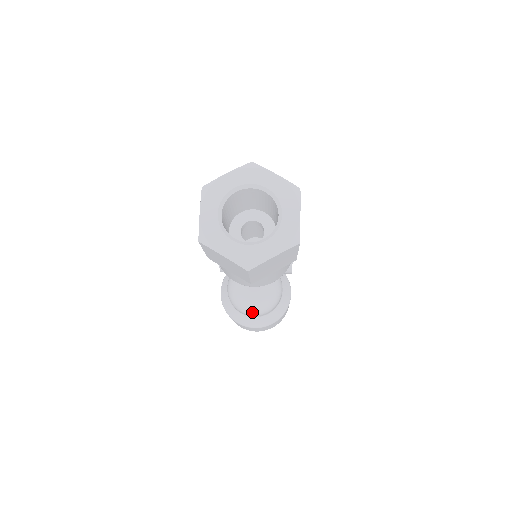
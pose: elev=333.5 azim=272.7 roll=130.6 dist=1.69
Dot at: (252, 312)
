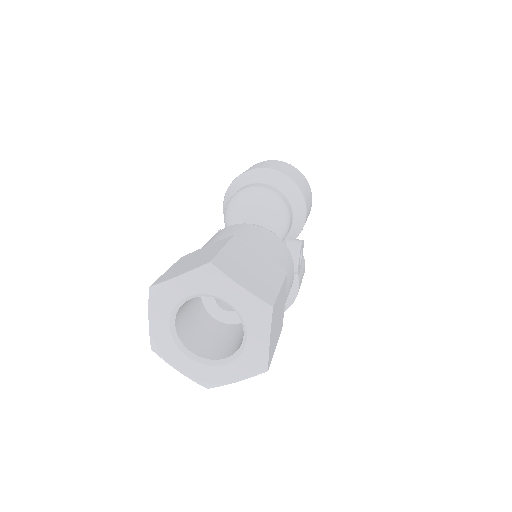
Dot at: occluded
